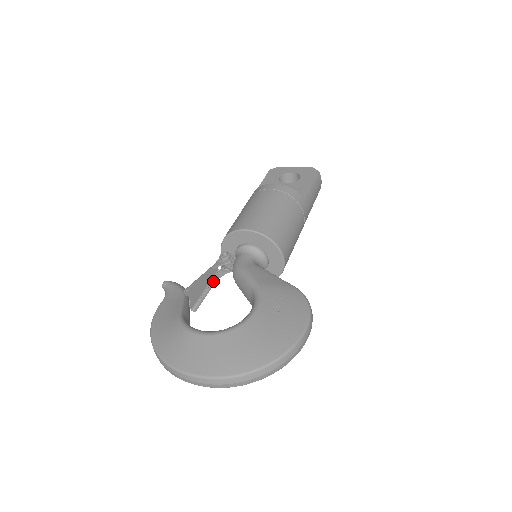
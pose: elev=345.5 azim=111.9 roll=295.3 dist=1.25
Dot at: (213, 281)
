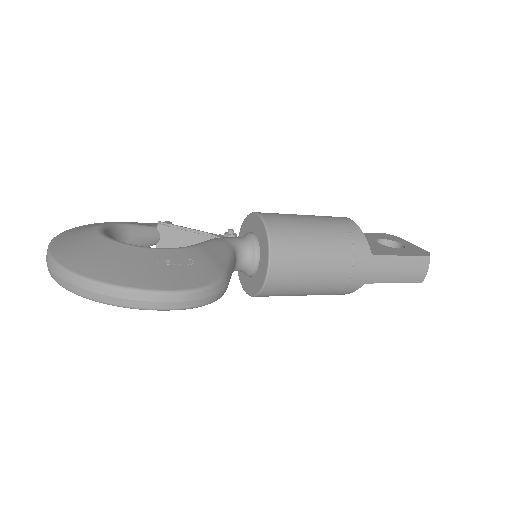
Dot at: occluded
